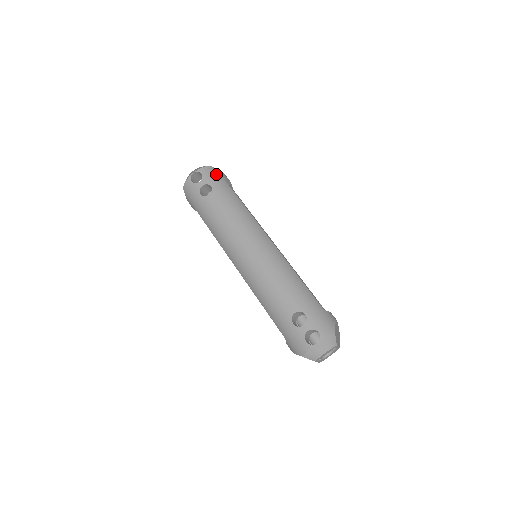
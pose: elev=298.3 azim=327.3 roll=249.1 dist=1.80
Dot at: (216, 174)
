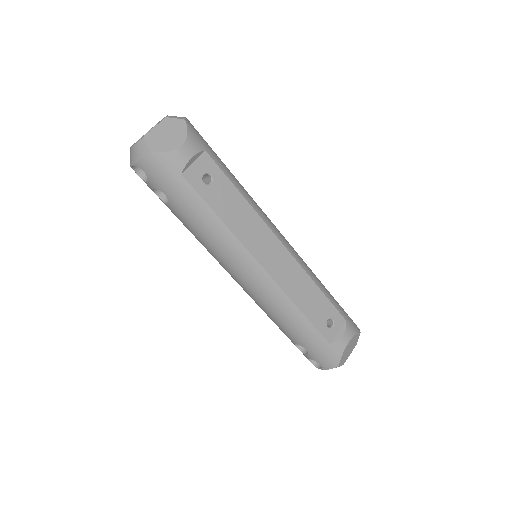
Dot at: (164, 170)
